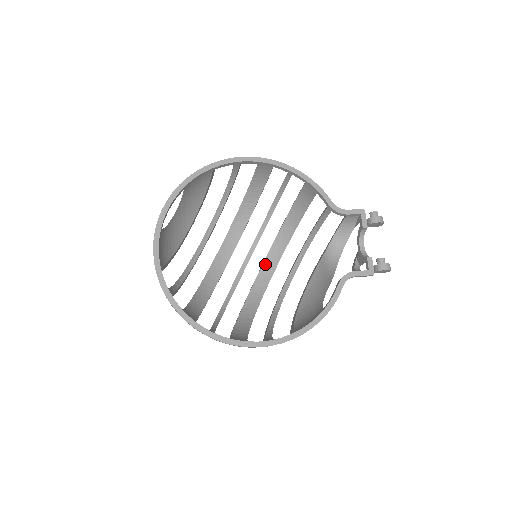
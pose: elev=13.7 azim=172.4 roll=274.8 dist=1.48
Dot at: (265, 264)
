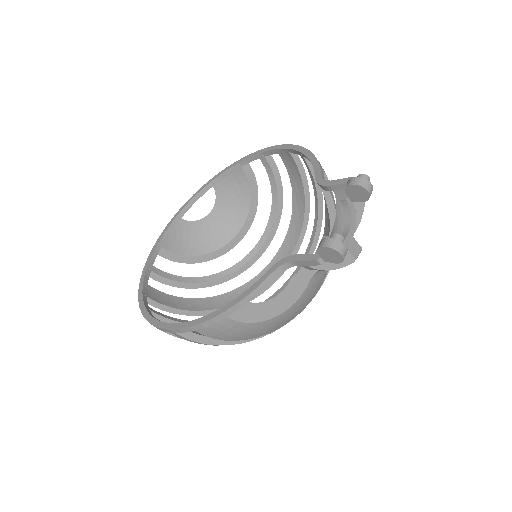
Dot at: occluded
